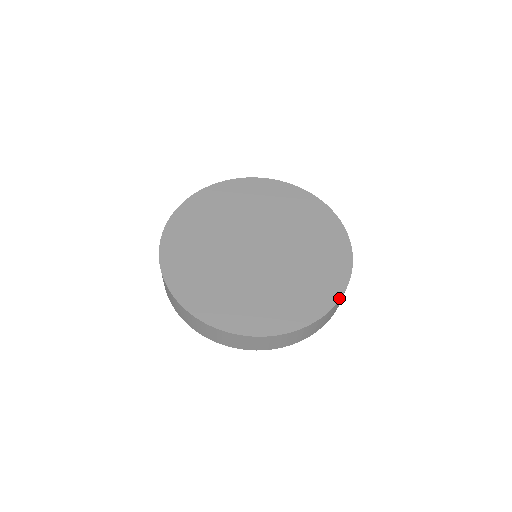
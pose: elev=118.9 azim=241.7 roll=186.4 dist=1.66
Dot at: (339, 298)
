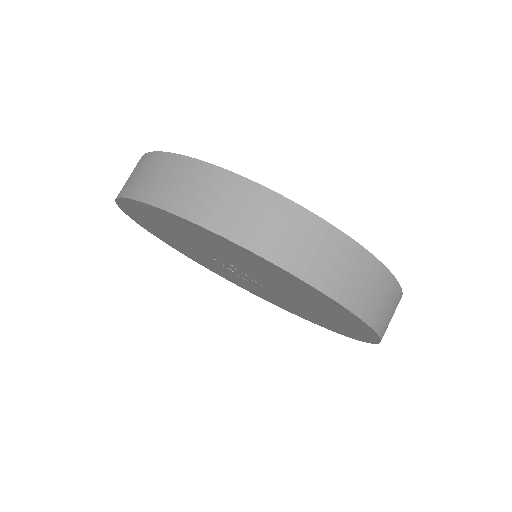
Dot at: (371, 254)
